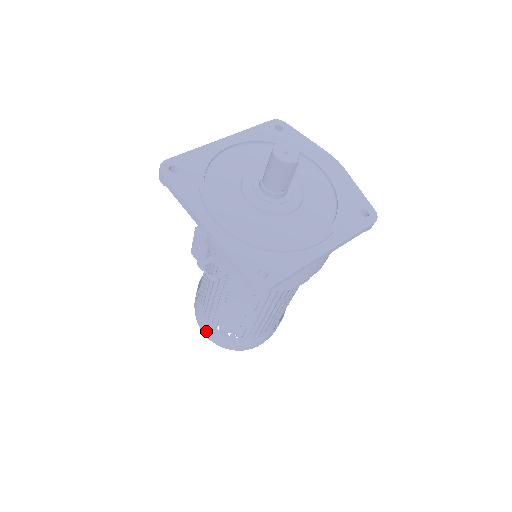
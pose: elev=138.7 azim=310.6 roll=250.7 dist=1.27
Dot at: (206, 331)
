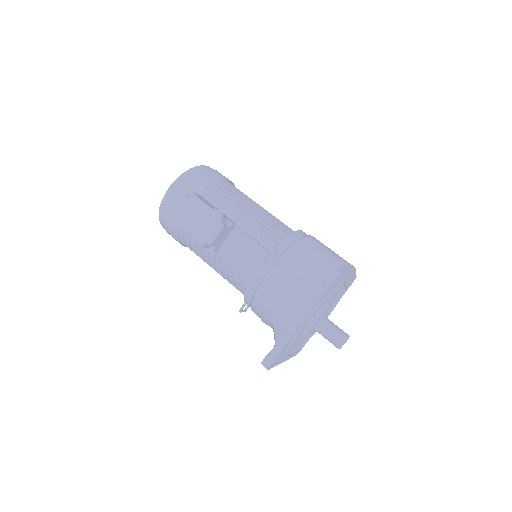
Dot at: occluded
